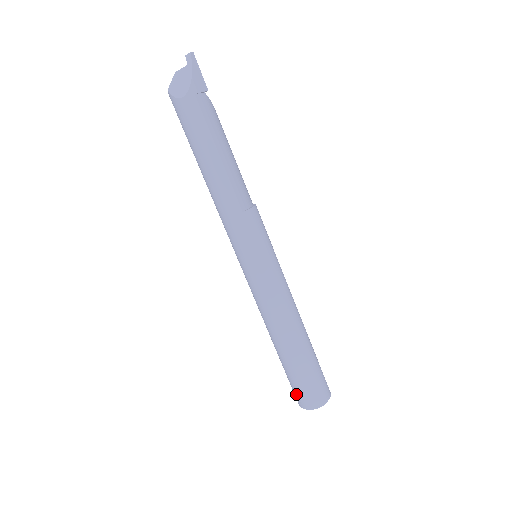
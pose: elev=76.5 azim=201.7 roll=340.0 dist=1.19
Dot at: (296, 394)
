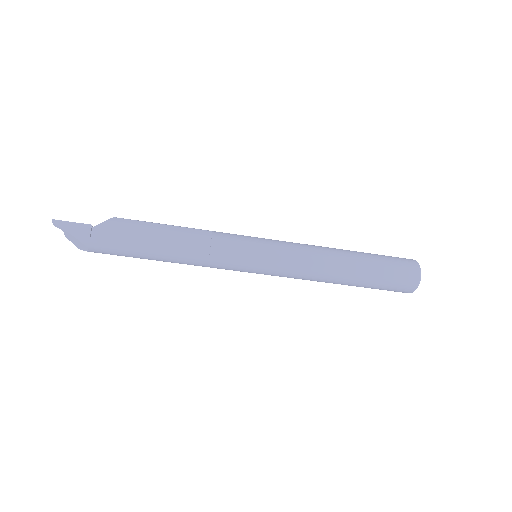
Dot at: occluded
